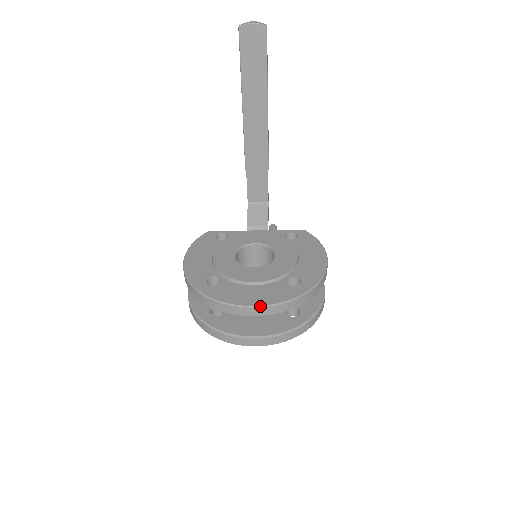
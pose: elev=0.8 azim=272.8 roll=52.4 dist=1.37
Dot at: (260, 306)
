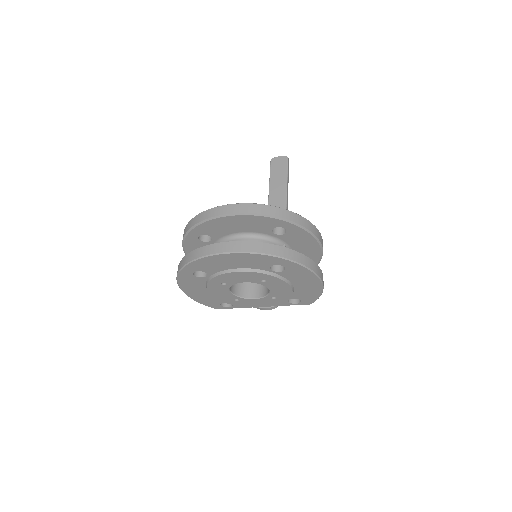
Dot at: (239, 203)
